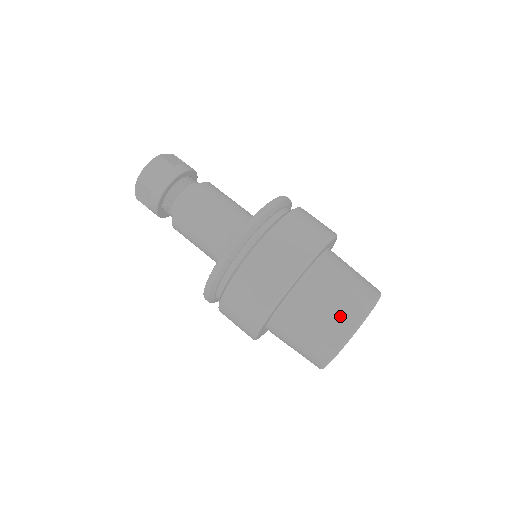
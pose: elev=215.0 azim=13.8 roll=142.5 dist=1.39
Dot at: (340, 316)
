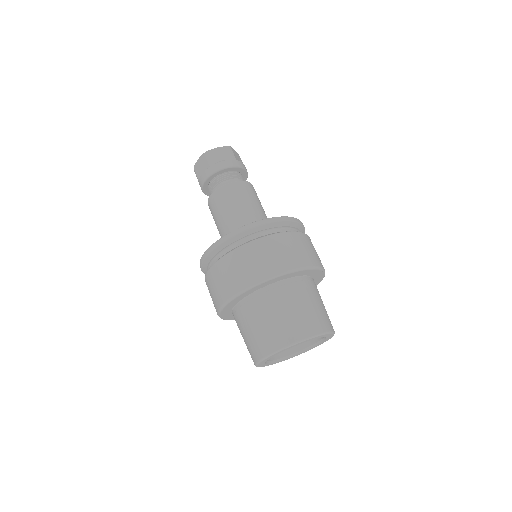
Dot at: (297, 323)
